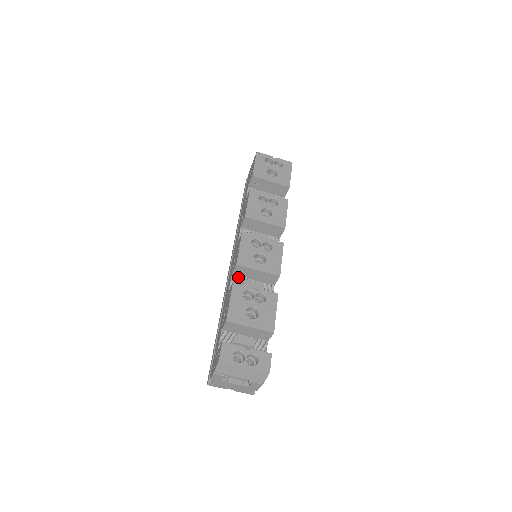
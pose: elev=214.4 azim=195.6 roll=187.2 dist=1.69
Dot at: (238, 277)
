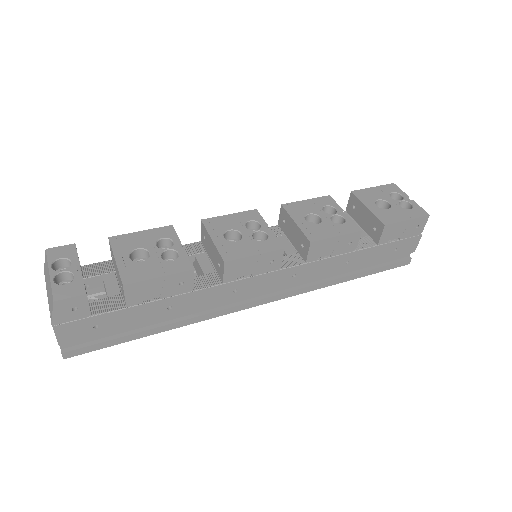
Dot at: (203, 247)
